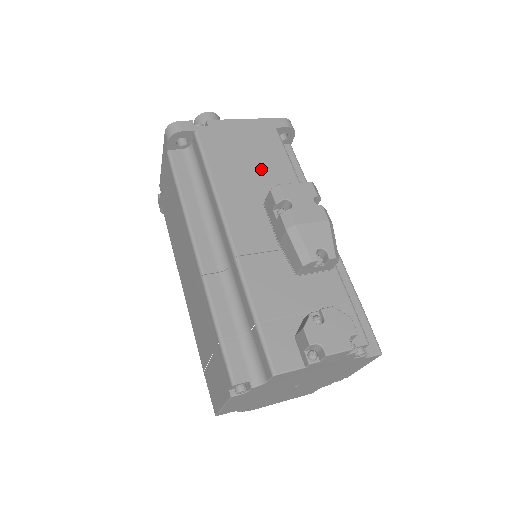
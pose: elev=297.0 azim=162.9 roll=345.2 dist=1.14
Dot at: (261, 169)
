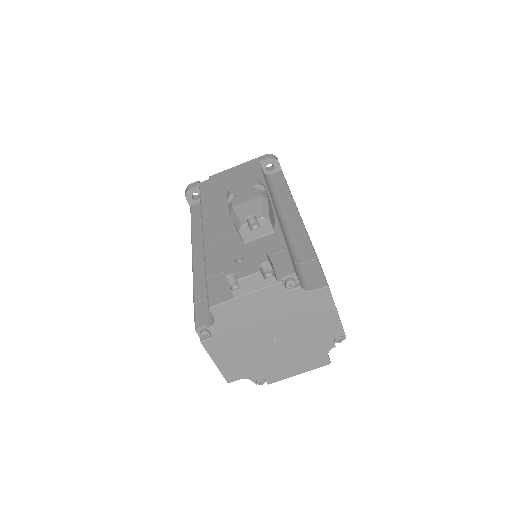
Dot at: occluded
